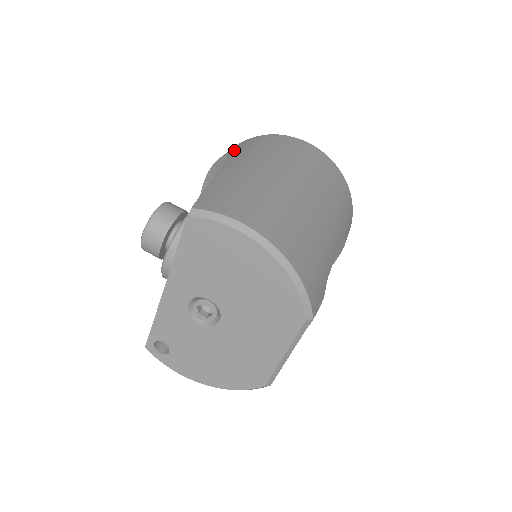
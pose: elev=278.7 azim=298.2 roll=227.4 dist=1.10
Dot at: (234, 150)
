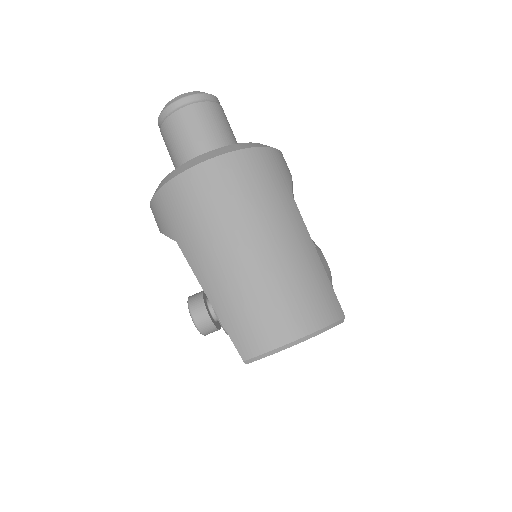
Dot at: (171, 231)
